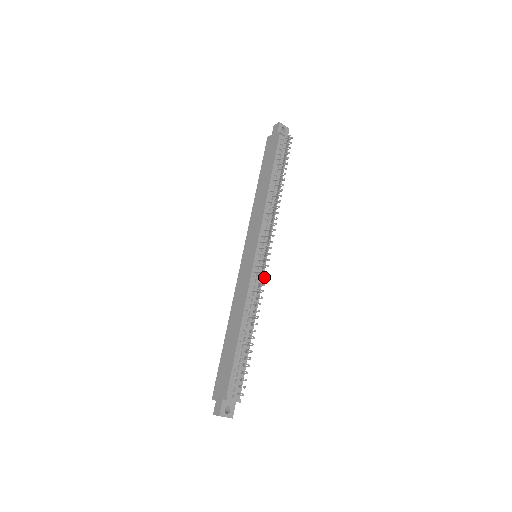
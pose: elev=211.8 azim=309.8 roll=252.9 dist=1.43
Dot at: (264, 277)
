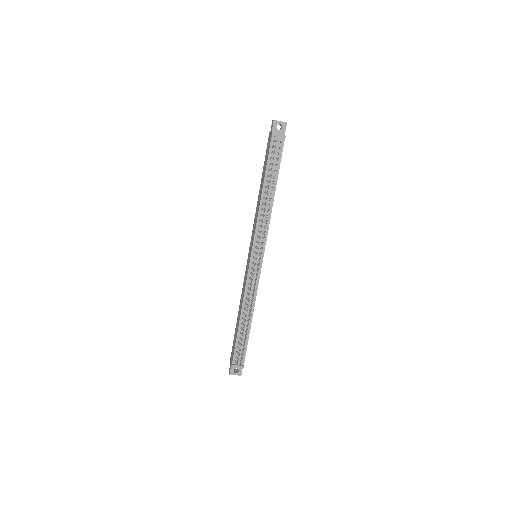
Dot at: (255, 280)
